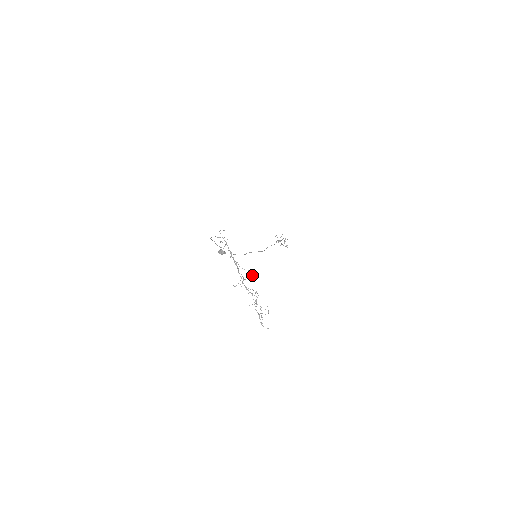
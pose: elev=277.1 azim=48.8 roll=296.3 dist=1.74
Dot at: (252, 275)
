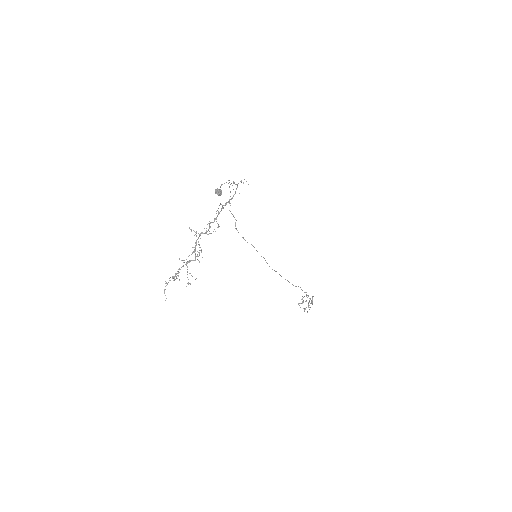
Dot at: occluded
